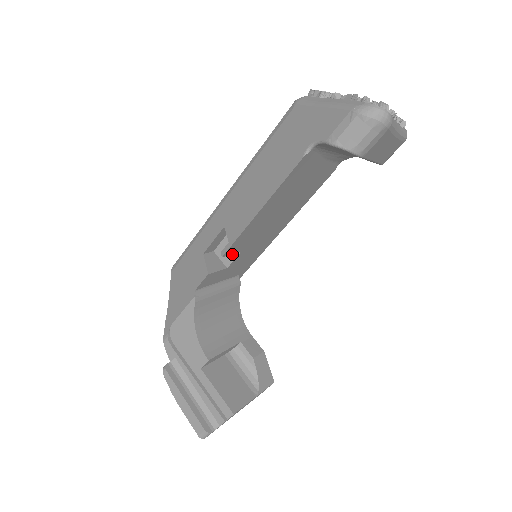
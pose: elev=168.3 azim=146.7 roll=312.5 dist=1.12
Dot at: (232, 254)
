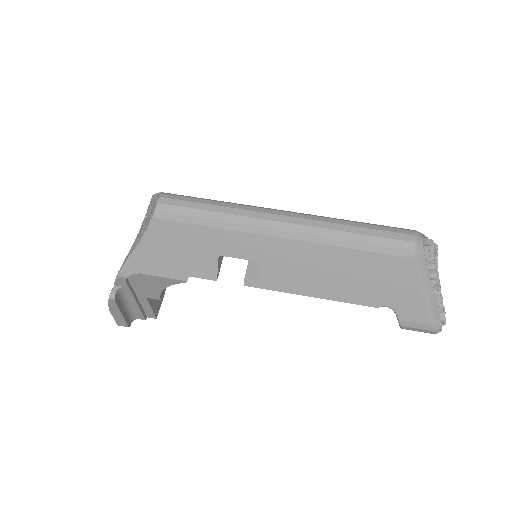
Dot at: occluded
